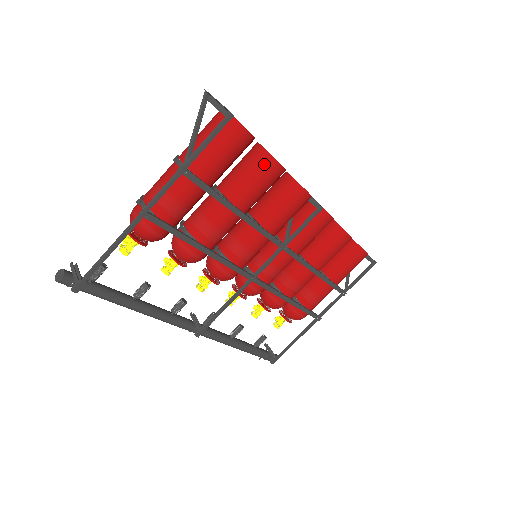
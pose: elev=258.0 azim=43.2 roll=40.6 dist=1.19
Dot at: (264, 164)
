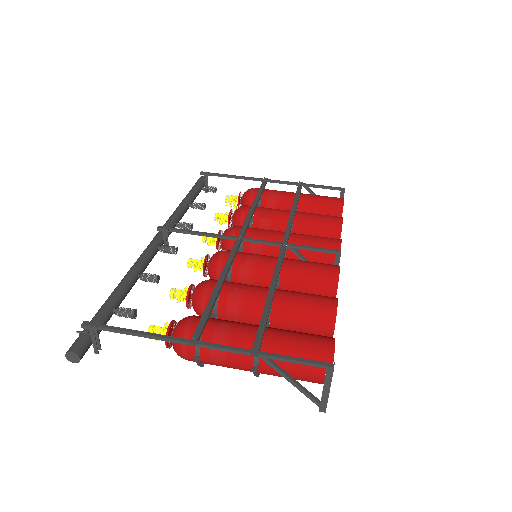
Dot at: occluded
